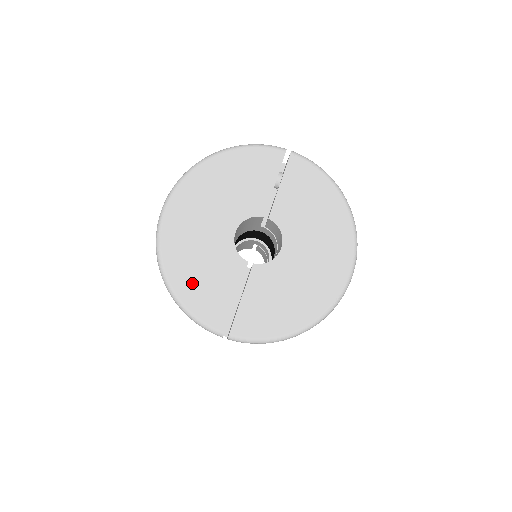
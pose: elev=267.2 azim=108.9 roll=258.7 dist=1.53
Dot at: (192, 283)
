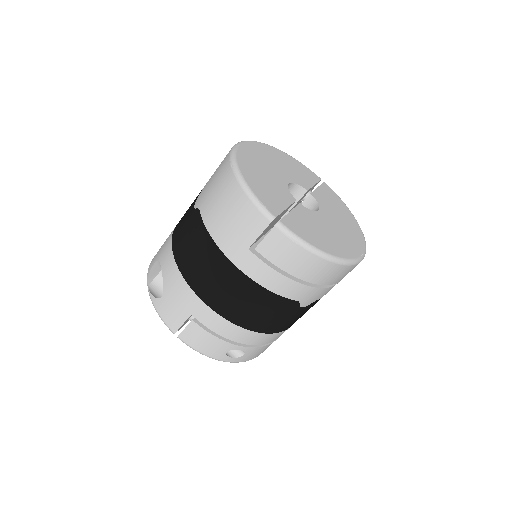
Dot at: (256, 180)
